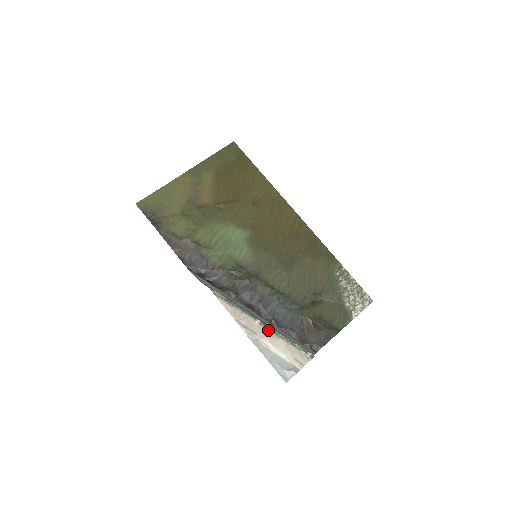
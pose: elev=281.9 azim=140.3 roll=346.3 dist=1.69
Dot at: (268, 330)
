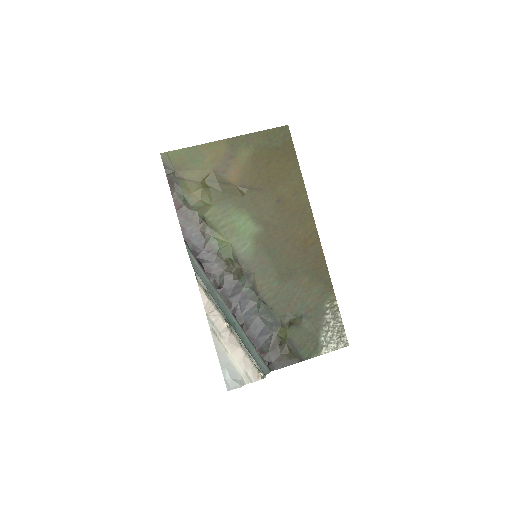
Dot at: (233, 336)
